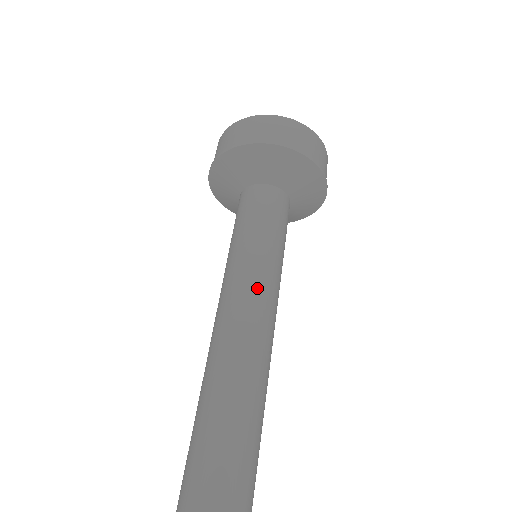
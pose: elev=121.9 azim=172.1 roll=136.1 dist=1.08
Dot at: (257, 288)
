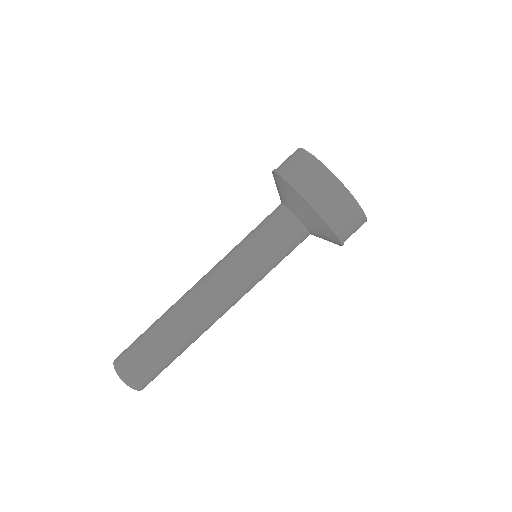
Dot at: (239, 296)
